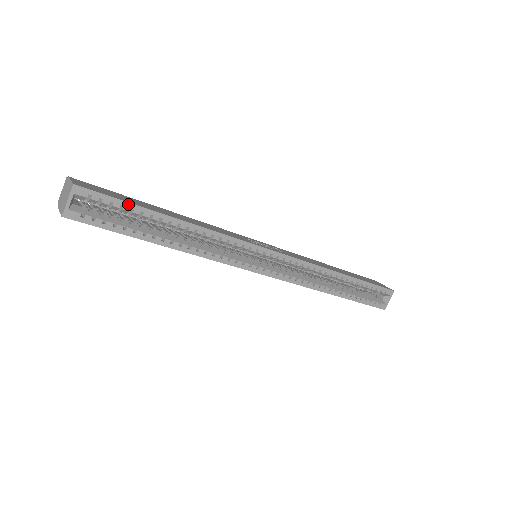
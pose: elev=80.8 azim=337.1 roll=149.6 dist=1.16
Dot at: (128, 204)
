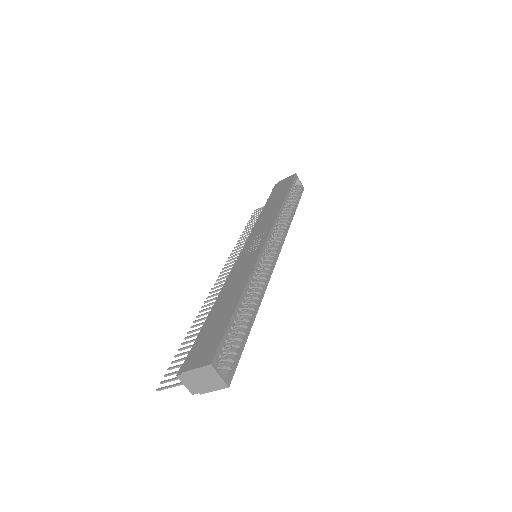
Dot at: (228, 328)
